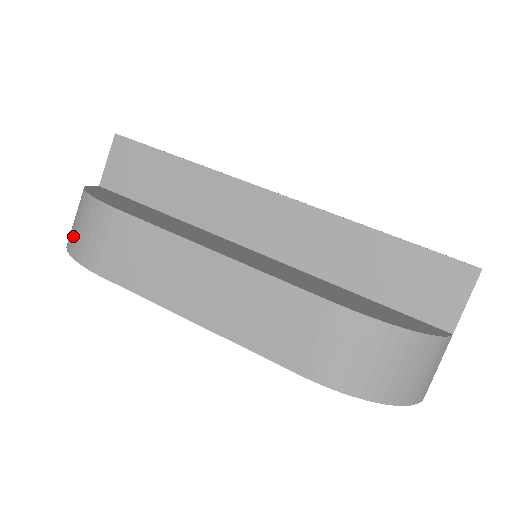
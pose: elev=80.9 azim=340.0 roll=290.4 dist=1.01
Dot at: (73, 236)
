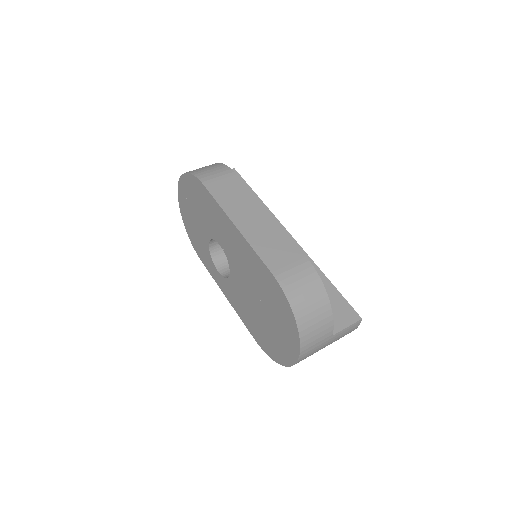
Dot at: (197, 170)
